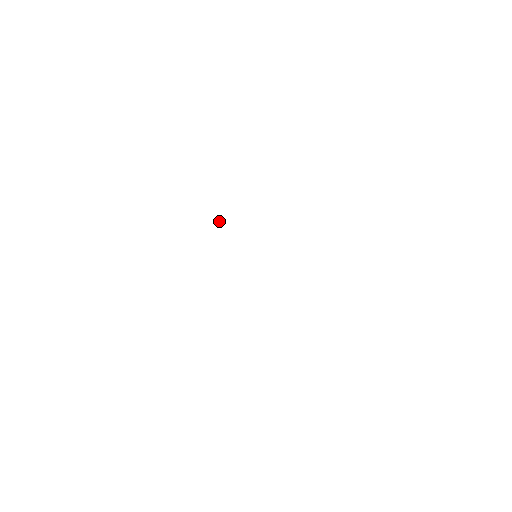
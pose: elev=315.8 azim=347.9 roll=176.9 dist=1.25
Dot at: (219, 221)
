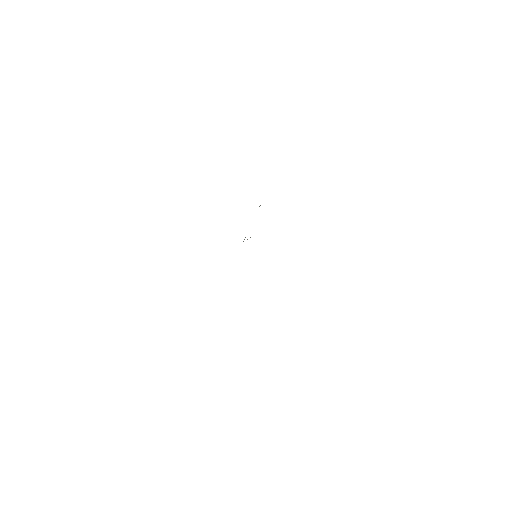
Dot at: occluded
